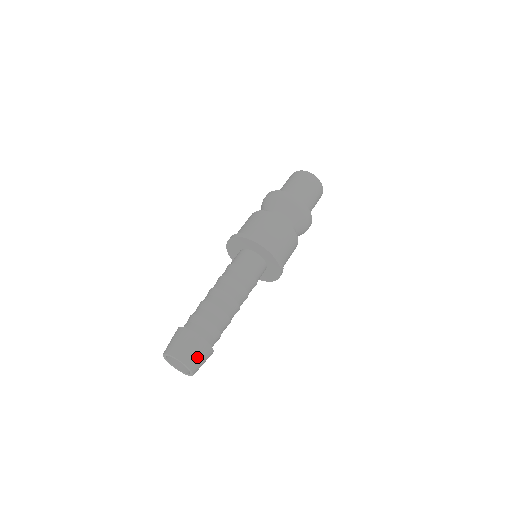
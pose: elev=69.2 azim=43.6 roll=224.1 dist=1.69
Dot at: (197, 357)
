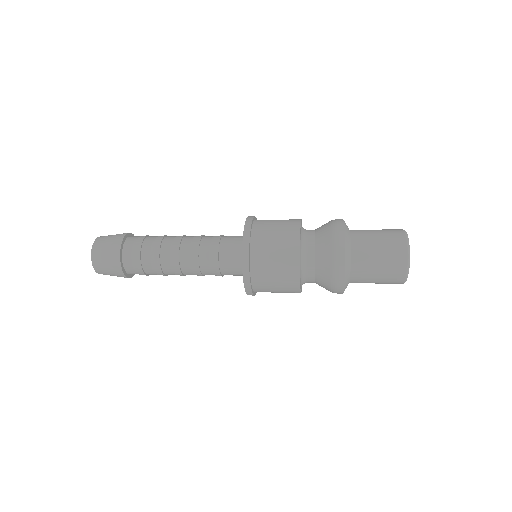
Dot at: (104, 262)
